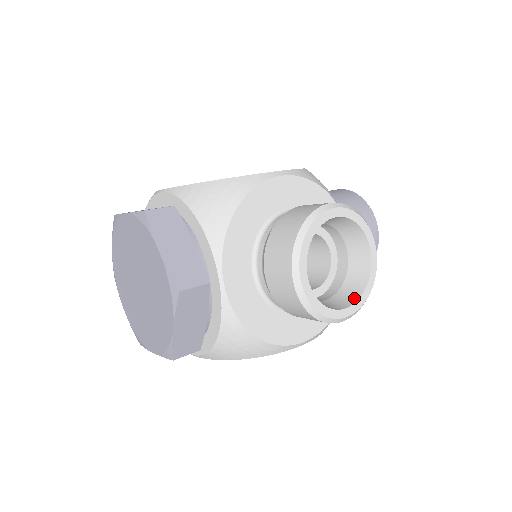
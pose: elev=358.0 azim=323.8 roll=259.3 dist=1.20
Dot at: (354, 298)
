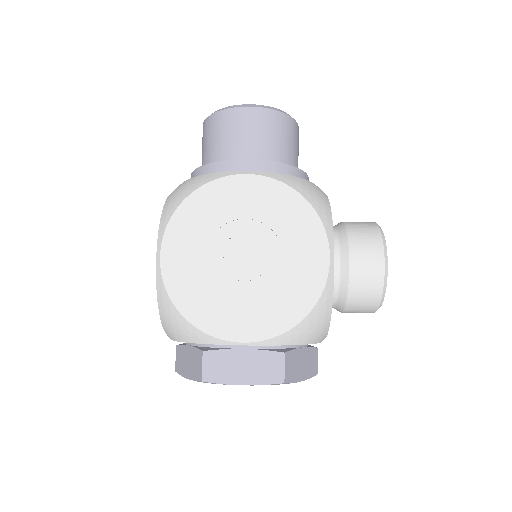
Dot at: occluded
